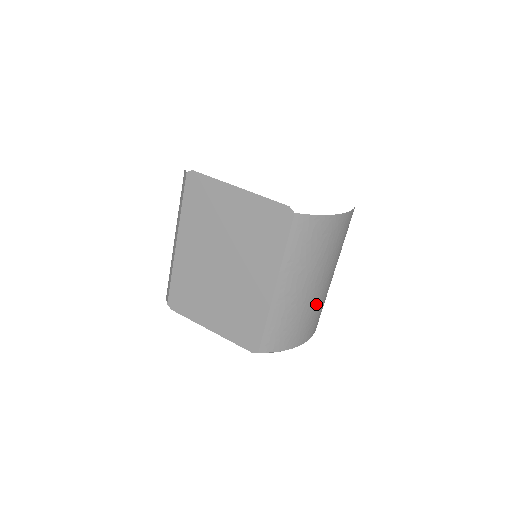
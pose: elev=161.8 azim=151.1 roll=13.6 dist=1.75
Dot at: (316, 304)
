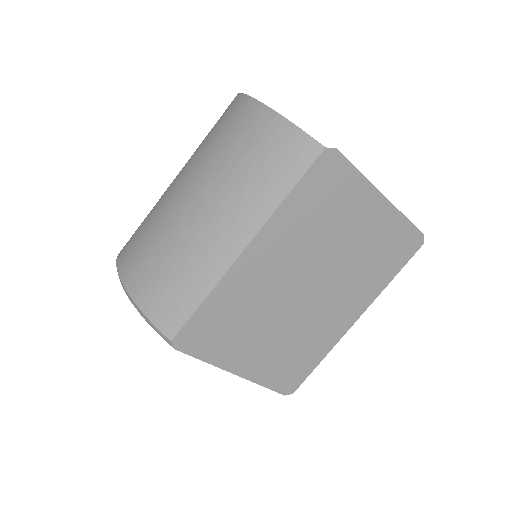
Dot at: occluded
